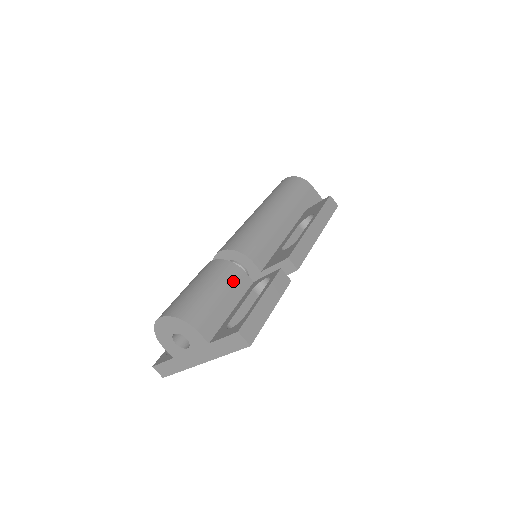
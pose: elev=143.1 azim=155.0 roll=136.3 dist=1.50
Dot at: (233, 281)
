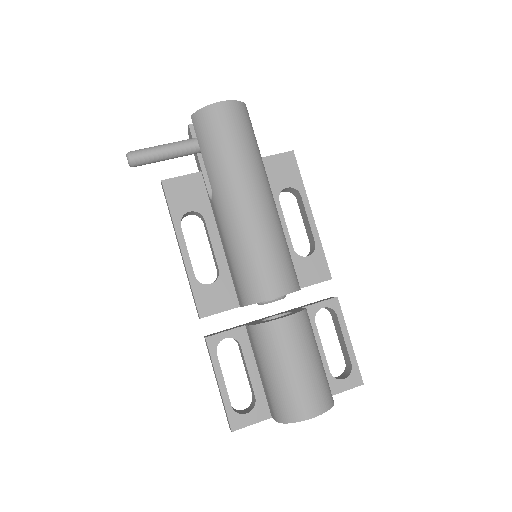
Dot at: (312, 329)
